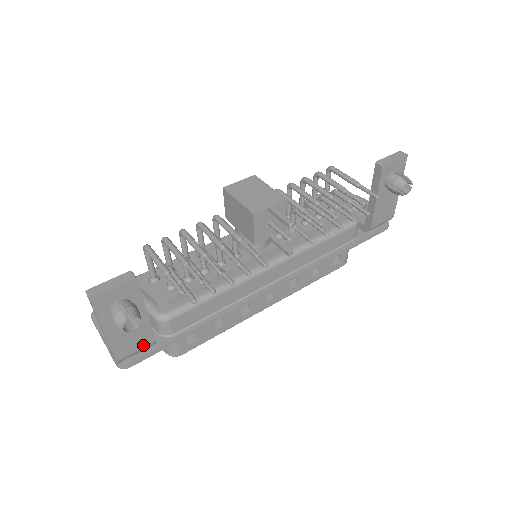
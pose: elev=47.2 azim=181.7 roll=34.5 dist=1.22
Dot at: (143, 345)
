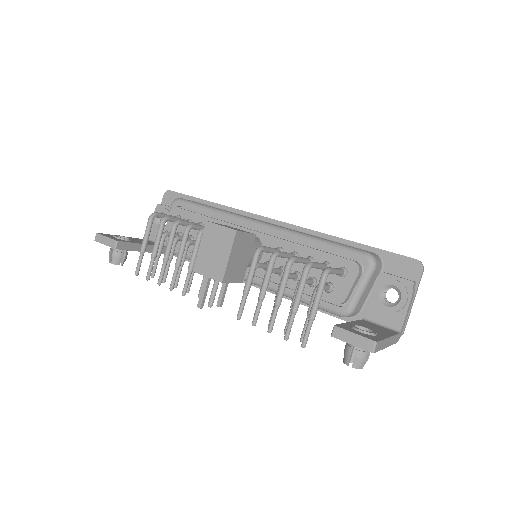
Dot at: occluded
